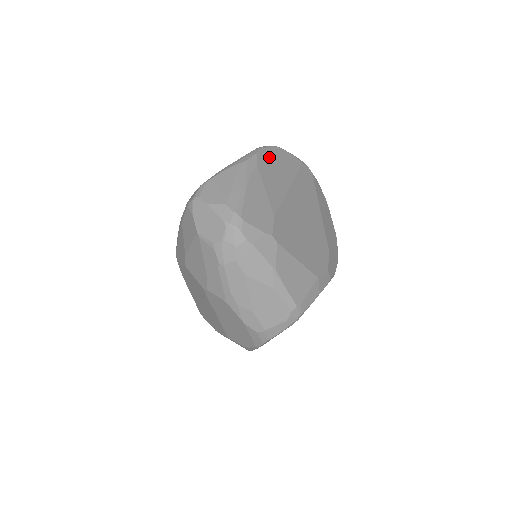
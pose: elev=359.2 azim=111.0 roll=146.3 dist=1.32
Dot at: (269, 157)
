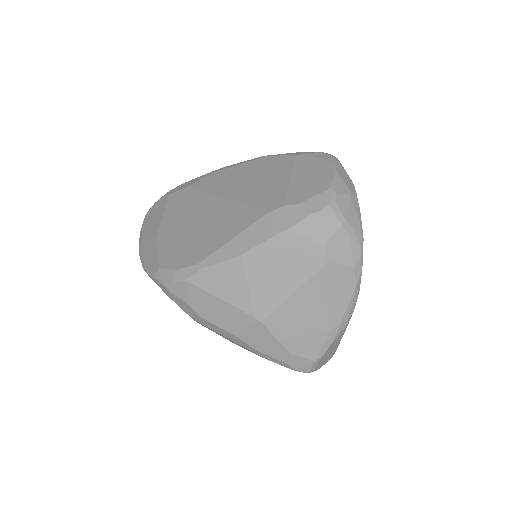
Dot at: occluded
